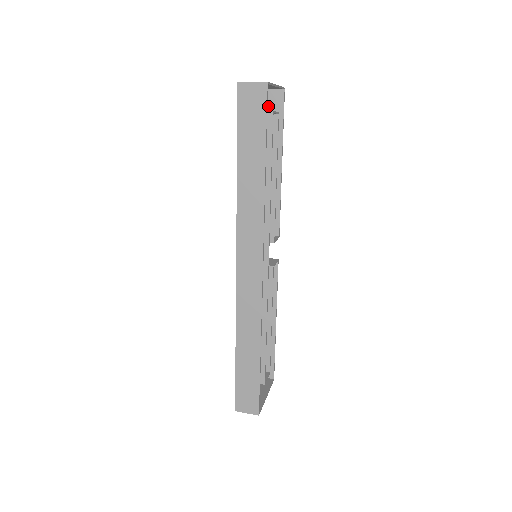
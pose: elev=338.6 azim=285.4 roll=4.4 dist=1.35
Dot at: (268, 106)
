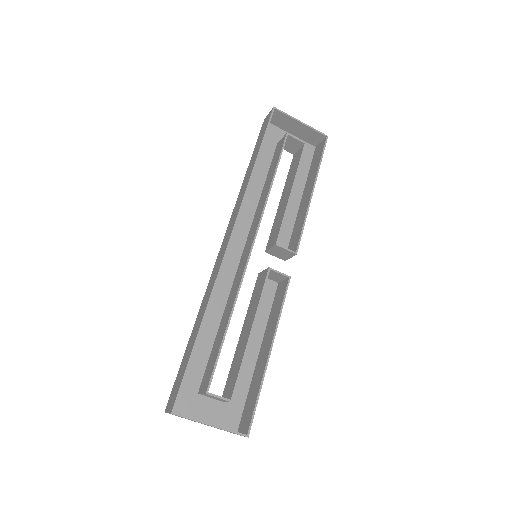
Dot at: (316, 154)
